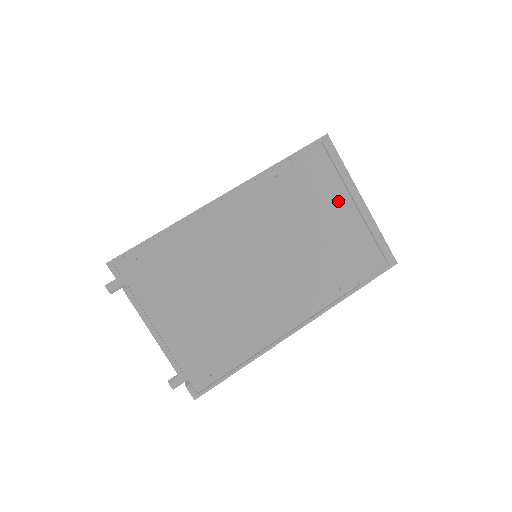
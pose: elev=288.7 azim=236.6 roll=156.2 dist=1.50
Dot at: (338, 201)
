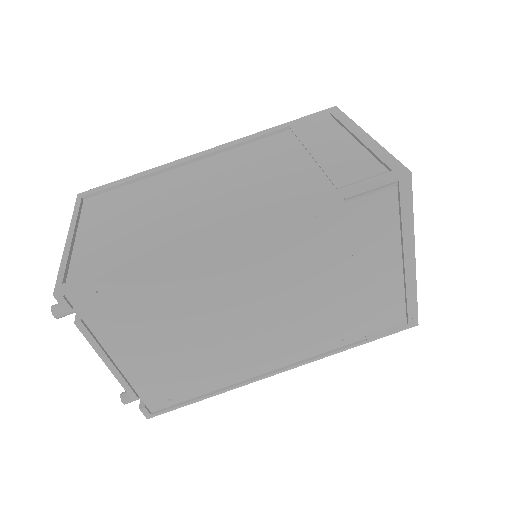
Dot at: (384, 255)
